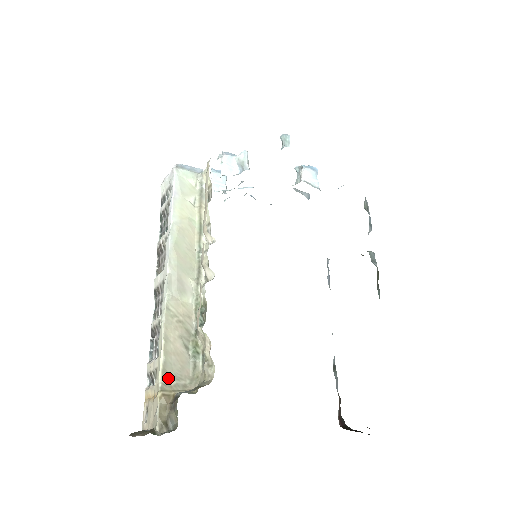
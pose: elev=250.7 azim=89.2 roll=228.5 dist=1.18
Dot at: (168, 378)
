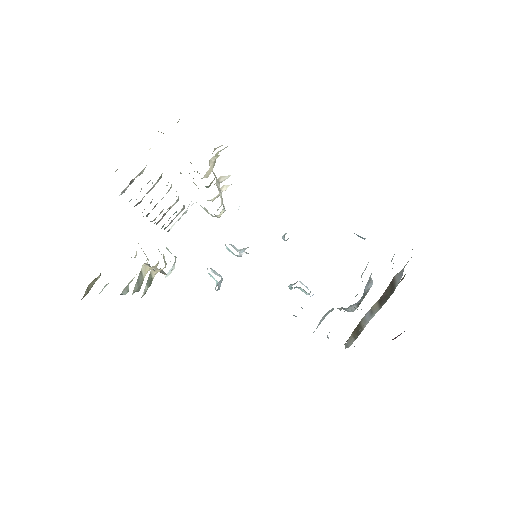
Dot at: occluded
